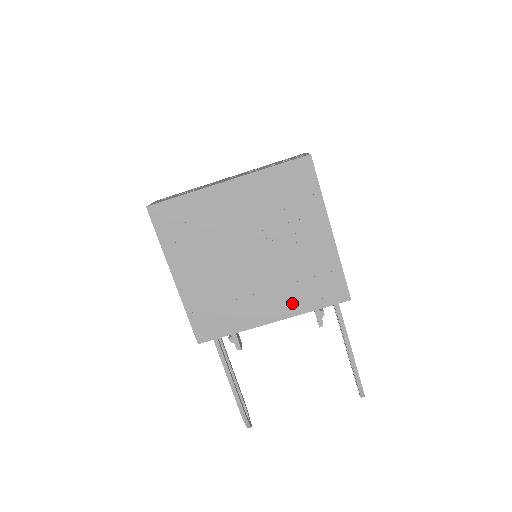
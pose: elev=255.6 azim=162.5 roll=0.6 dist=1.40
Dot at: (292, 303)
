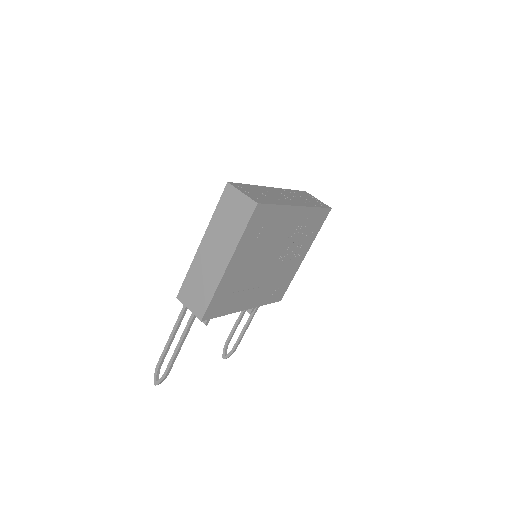
Dot at: (261, 298)
